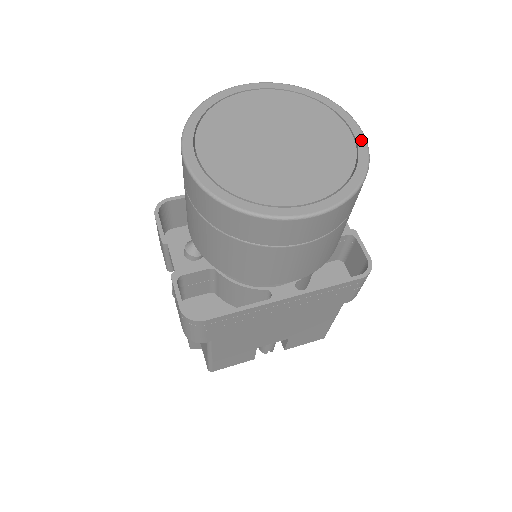
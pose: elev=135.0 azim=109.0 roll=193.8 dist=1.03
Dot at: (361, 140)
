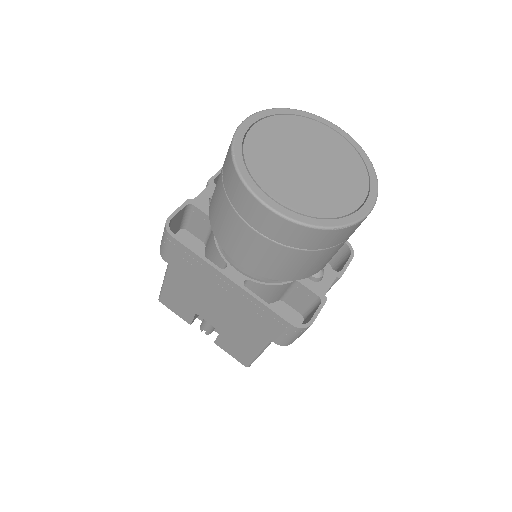
Dot at: (362, 213)
